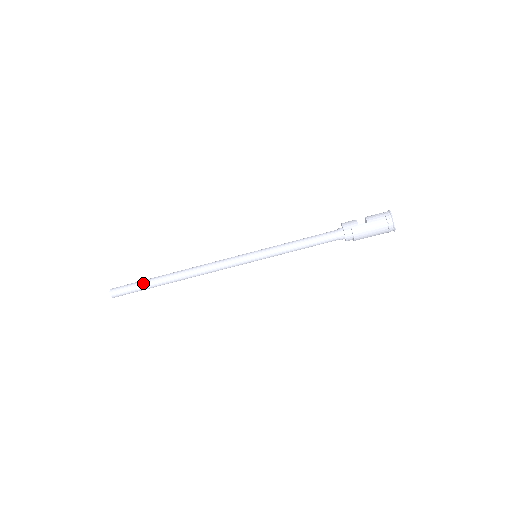
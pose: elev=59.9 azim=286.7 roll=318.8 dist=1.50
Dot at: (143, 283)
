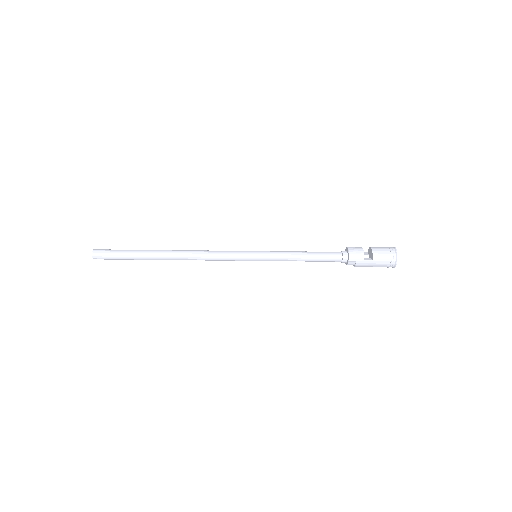
Dot at: (132, 256)
